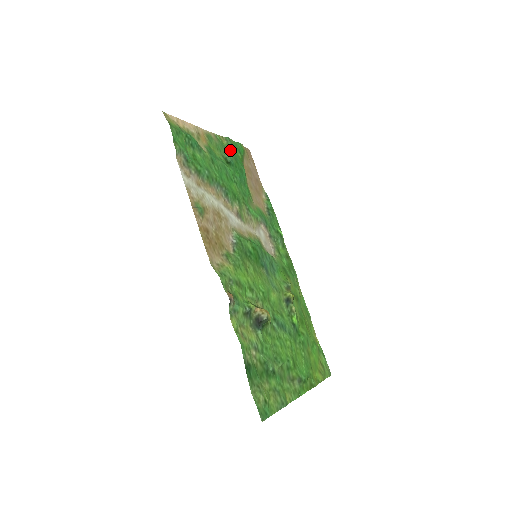
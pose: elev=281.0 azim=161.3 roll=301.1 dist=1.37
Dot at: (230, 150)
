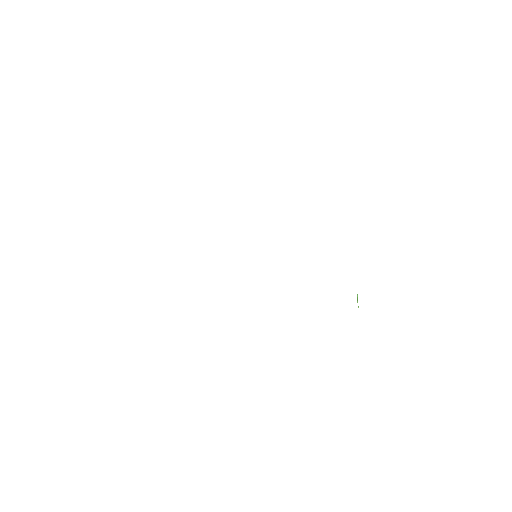
Dot at: occluded
